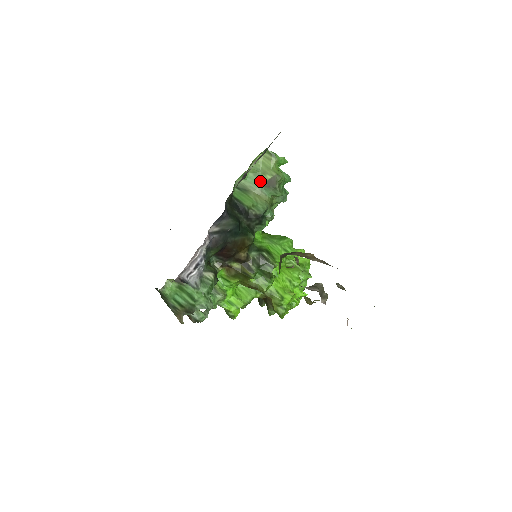
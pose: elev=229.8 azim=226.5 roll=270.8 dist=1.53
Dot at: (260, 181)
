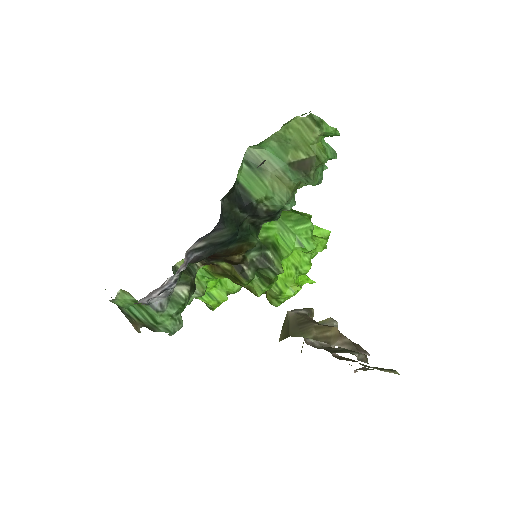
Dot at: (286, 157)
